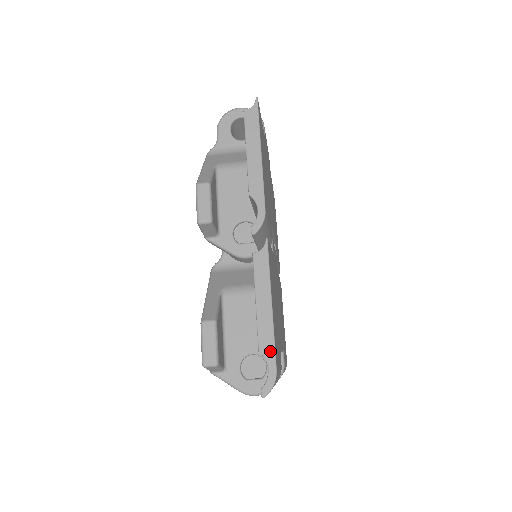
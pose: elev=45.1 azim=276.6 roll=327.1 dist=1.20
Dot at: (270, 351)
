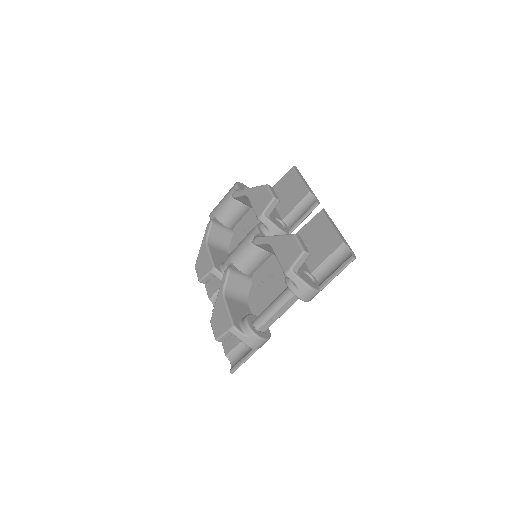
Dot at: (347, 244)
